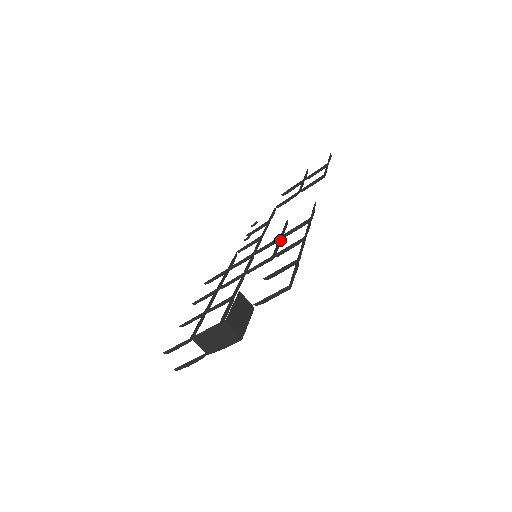
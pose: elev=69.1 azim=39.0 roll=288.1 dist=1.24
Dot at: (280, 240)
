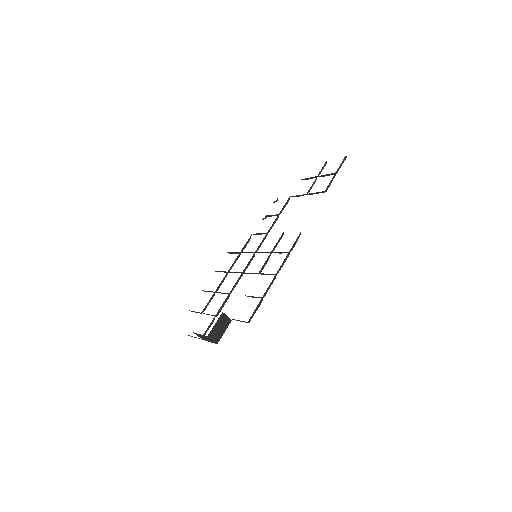
Dot at: (270, 255)
